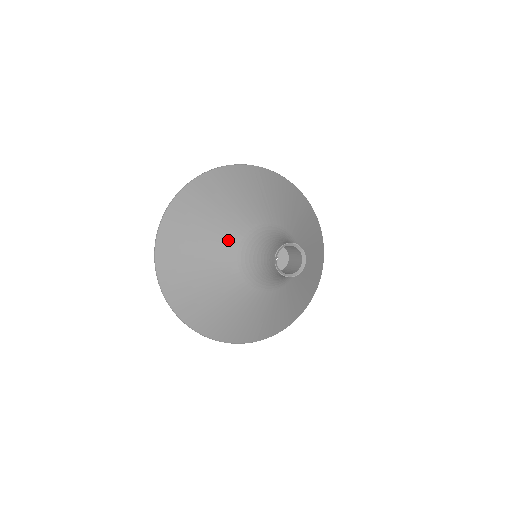
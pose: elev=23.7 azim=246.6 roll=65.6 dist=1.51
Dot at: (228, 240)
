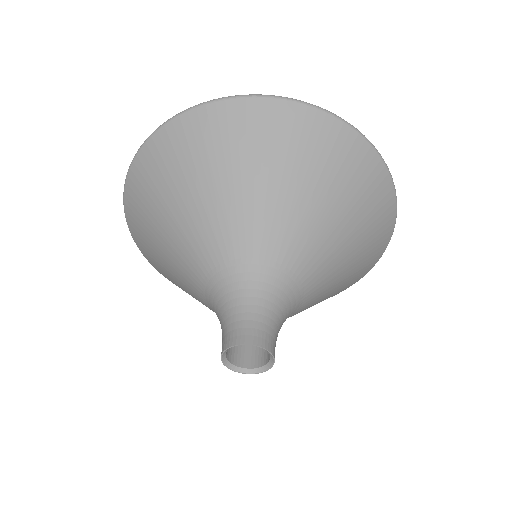
Dot at: (189, 275)
